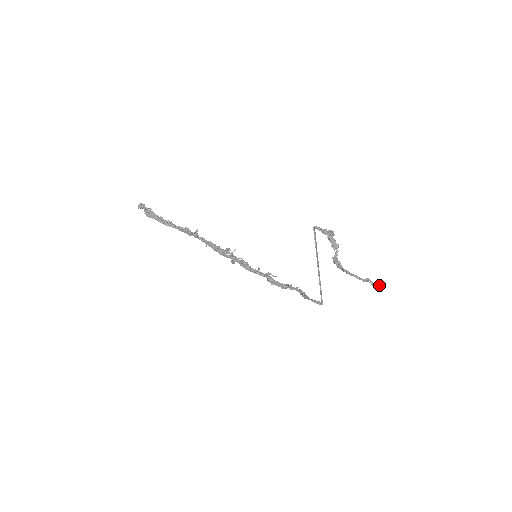
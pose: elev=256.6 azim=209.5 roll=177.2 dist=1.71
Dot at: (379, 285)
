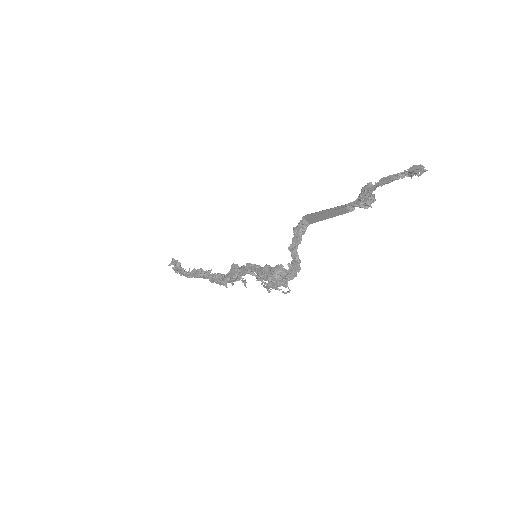
Dot at: occluded
